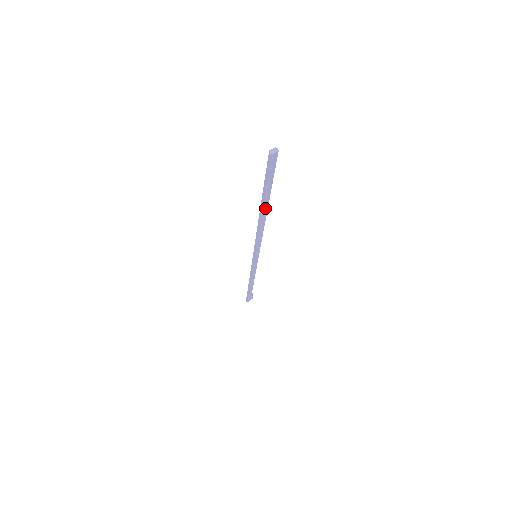
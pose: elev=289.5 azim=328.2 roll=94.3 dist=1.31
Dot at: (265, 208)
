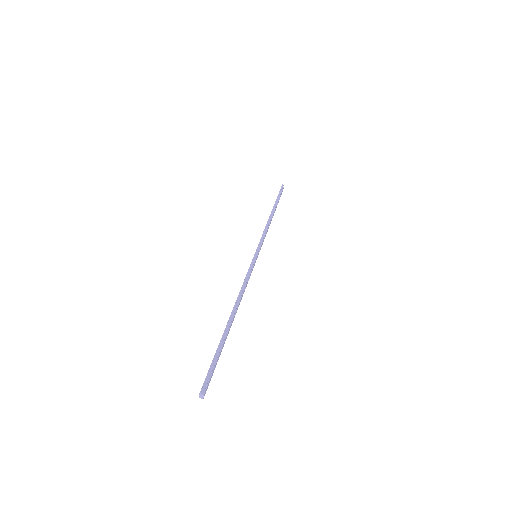
Dot at: (230, 325)
